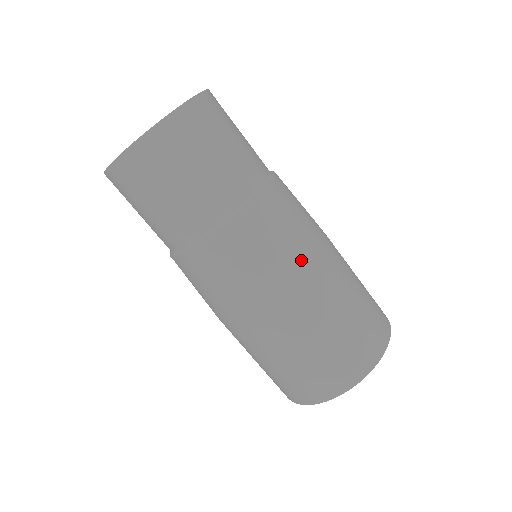
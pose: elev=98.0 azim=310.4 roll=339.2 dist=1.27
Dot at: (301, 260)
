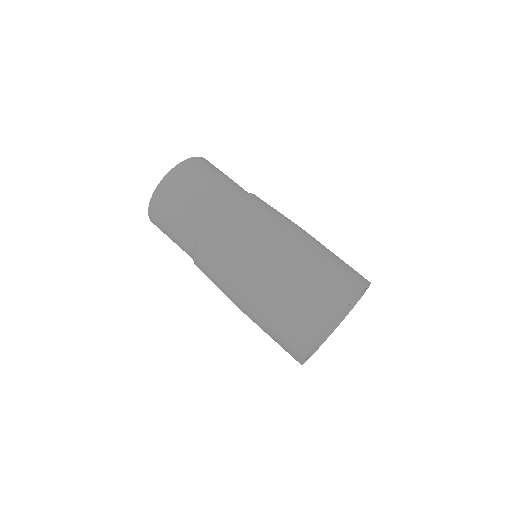
Dot at: (267, 237)
